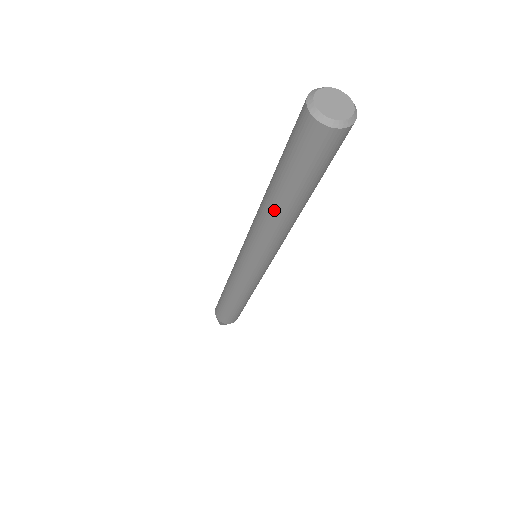
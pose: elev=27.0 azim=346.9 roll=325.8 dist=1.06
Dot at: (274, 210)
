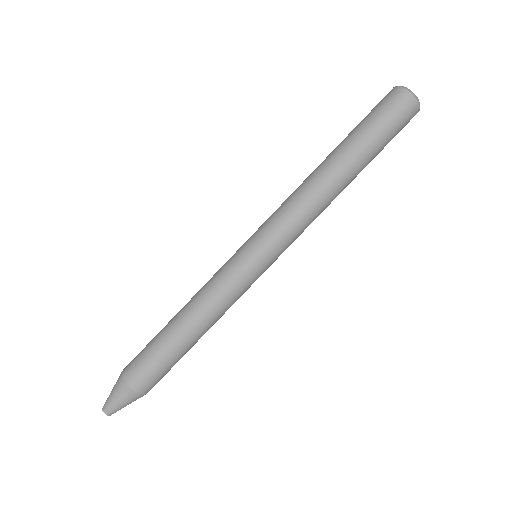
Dot at: (333, 171)
